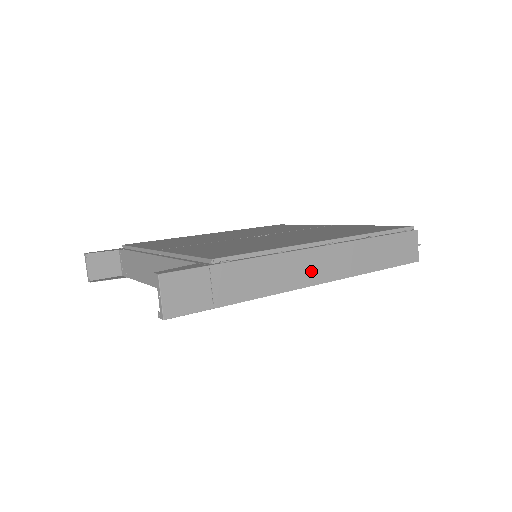
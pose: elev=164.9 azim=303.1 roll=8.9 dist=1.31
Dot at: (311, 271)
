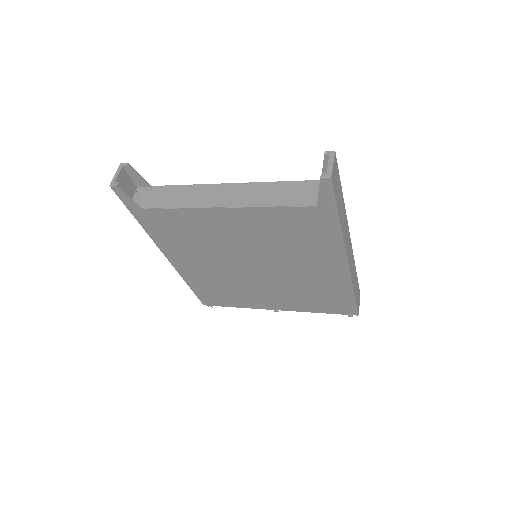
Dot at: (348, 250)
